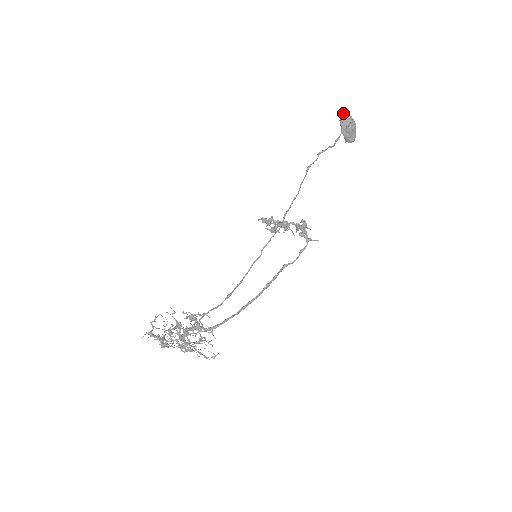
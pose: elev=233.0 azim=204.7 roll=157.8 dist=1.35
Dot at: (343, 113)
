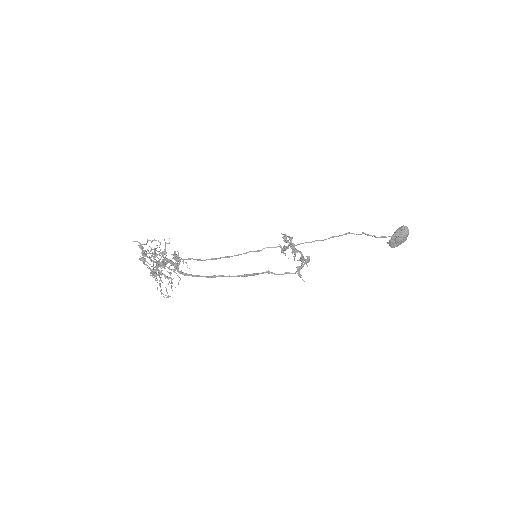
Dot at: (406, 226)
